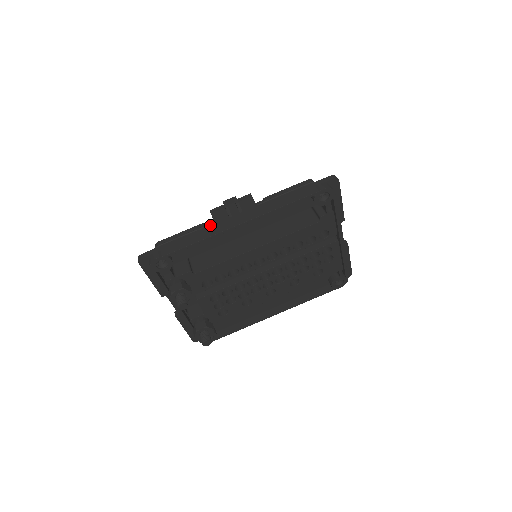
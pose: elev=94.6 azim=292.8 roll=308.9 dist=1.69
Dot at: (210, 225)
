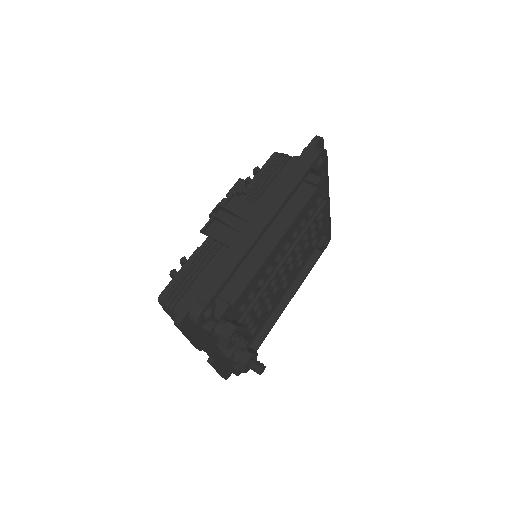
Dot at: (232, 243)
